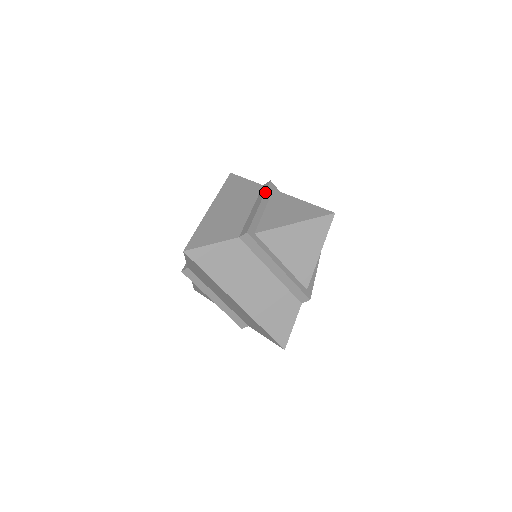
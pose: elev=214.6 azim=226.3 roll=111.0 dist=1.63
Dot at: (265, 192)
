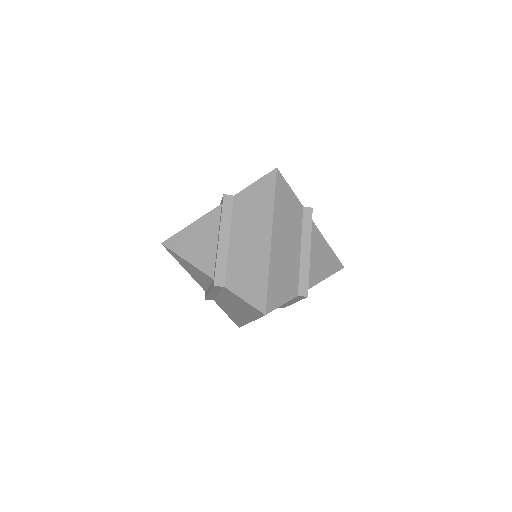
Dot at: occluded
